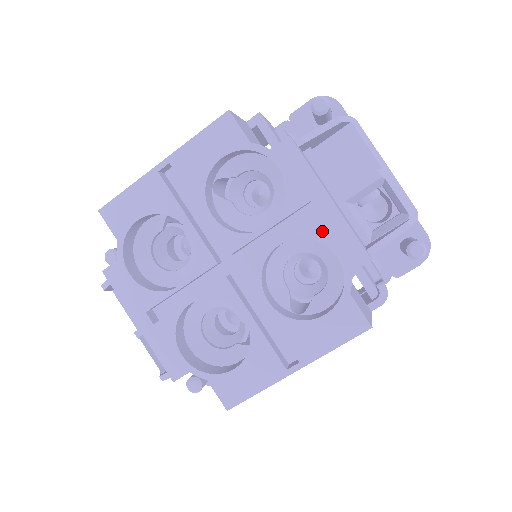
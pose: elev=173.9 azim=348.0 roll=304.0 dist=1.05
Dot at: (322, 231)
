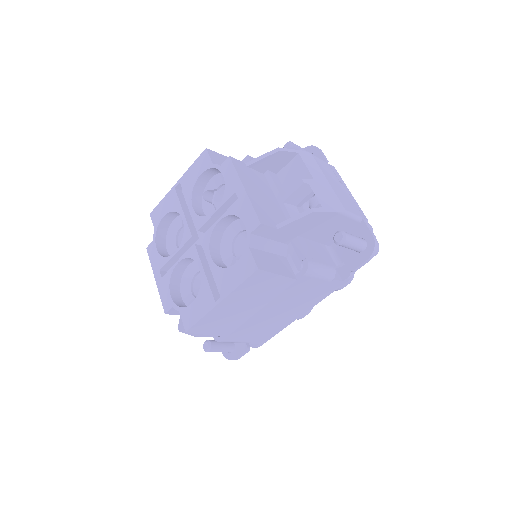
Dot at: (239, 209)
